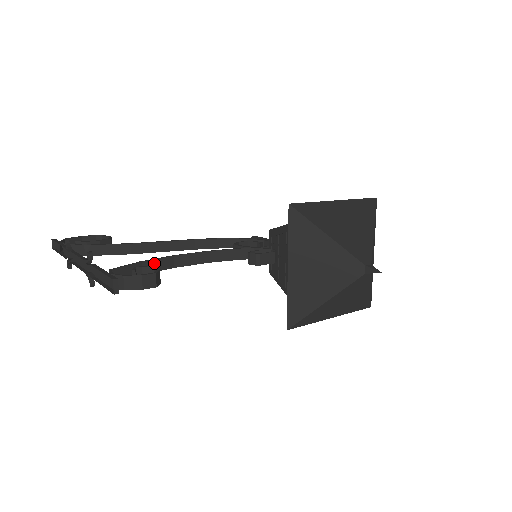
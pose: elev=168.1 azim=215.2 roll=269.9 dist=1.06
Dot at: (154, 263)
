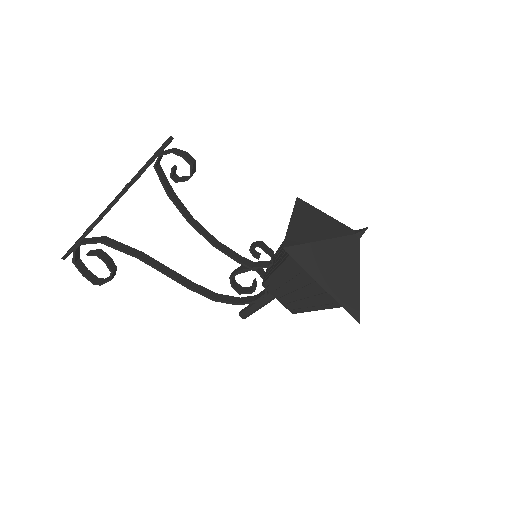
Dot at: (180, 203)
